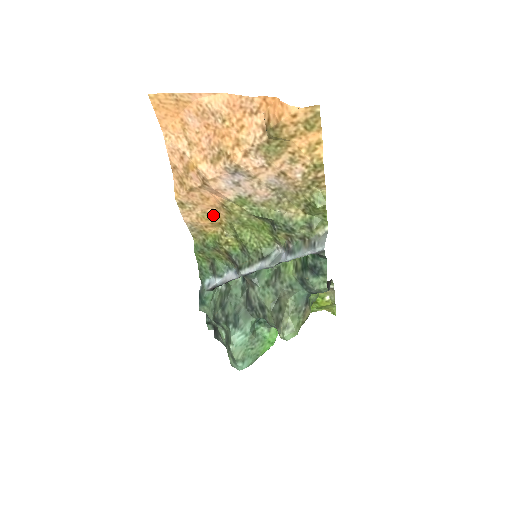
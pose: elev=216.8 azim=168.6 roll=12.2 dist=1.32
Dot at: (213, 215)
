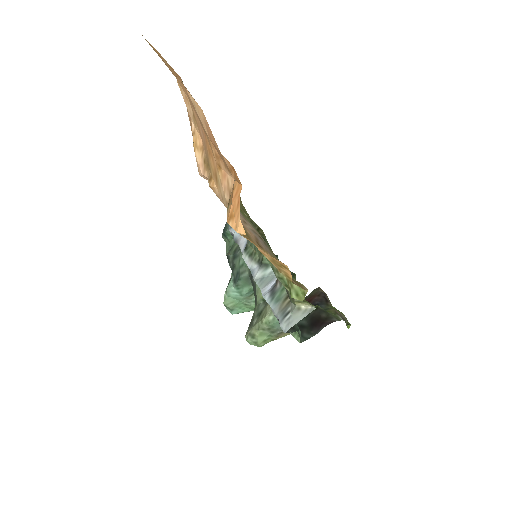
Dot at: occluded
